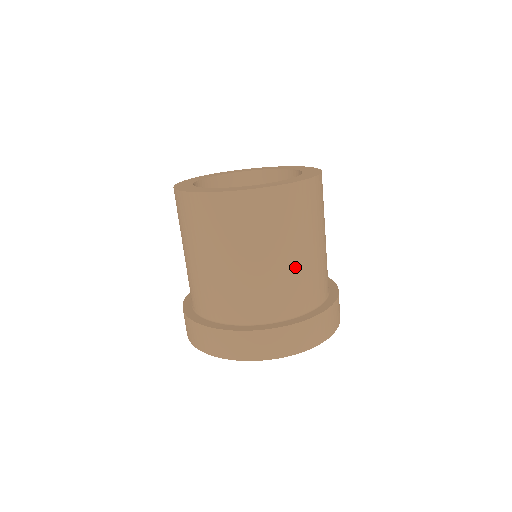
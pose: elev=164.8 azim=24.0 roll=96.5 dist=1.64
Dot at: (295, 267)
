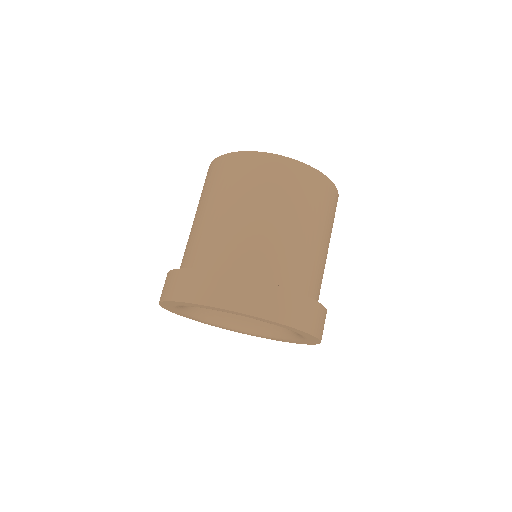
Dot at: (299, 241)
